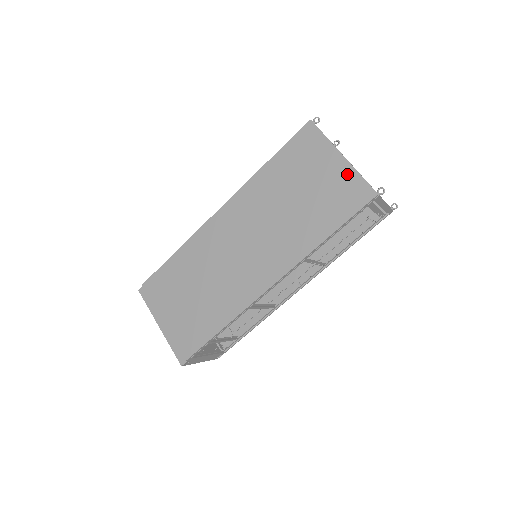
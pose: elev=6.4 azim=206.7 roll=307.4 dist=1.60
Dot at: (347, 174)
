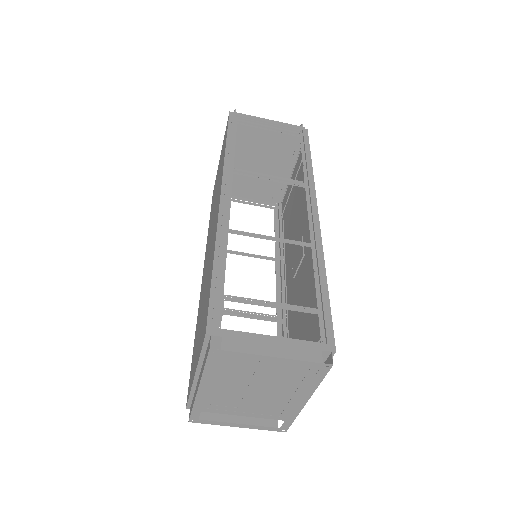
Dot at: occluded
